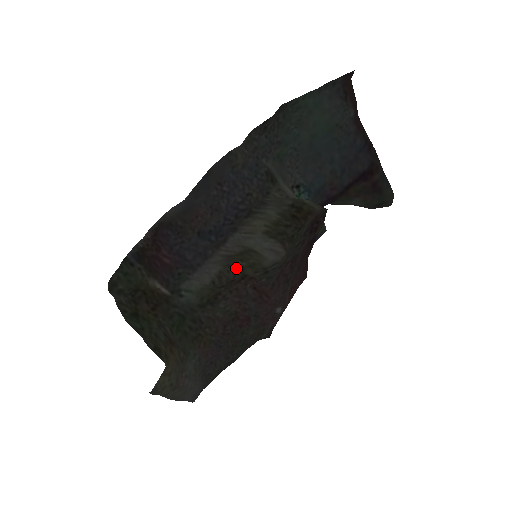
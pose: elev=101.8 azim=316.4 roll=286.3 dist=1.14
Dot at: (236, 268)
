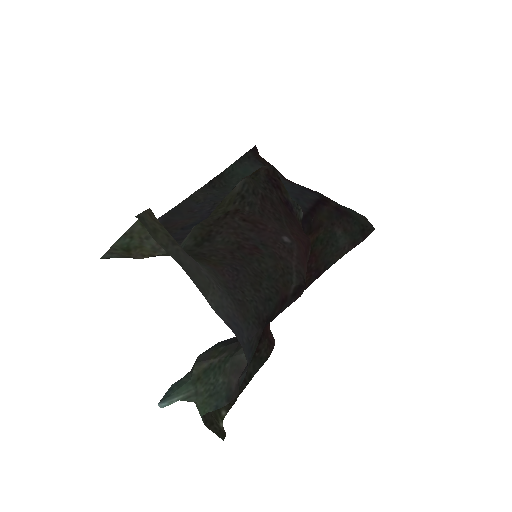
Dot at: (218, 214)
